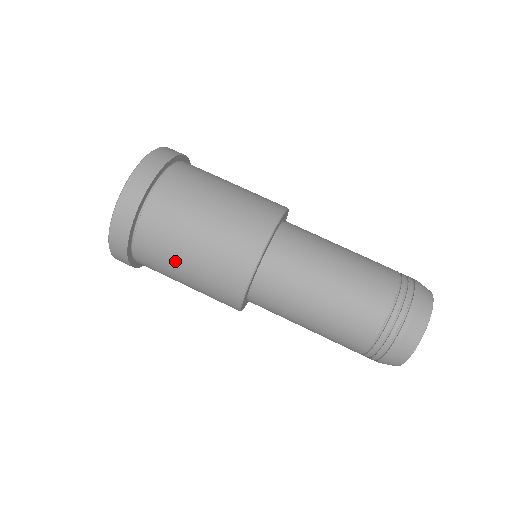
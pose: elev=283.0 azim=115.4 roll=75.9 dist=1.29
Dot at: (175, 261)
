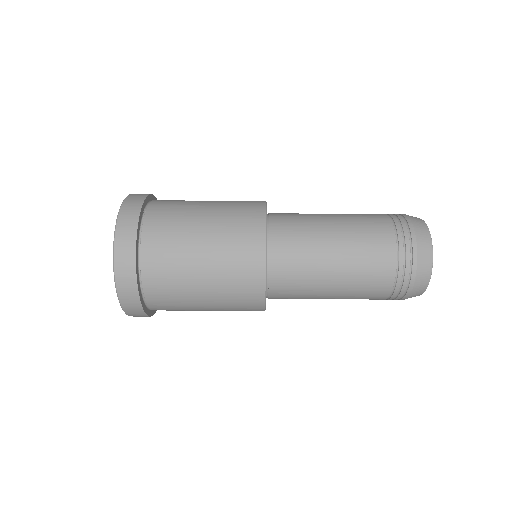
Dot at: (192, 304)
